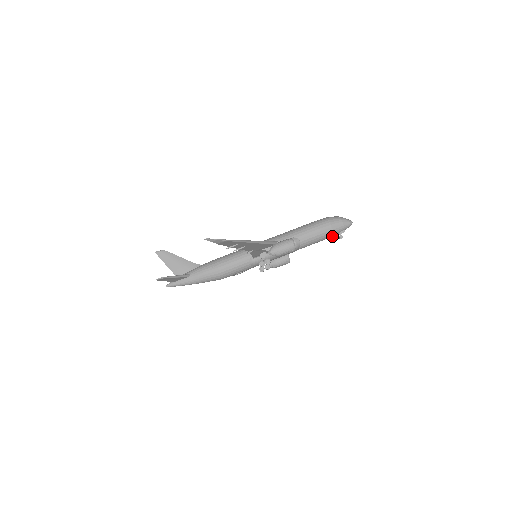
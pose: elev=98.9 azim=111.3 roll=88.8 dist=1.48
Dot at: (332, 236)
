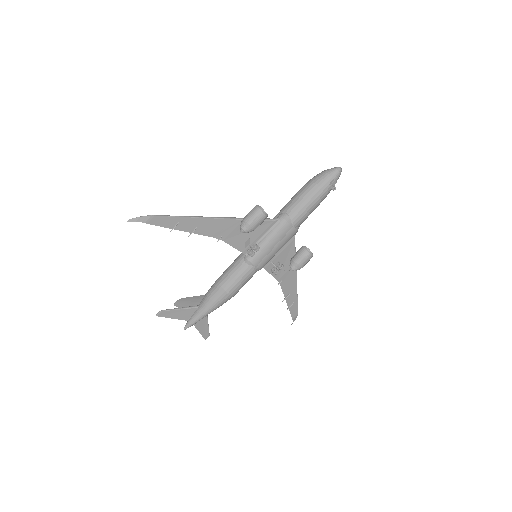
Dot at: (323, 193)
